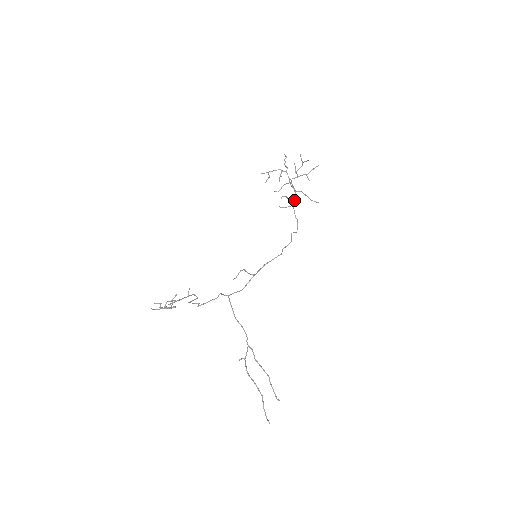
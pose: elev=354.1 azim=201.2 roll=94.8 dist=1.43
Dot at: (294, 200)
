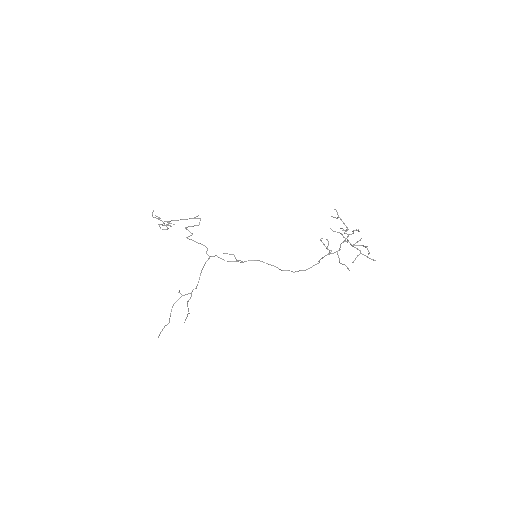
Dot at: (331, 253)
